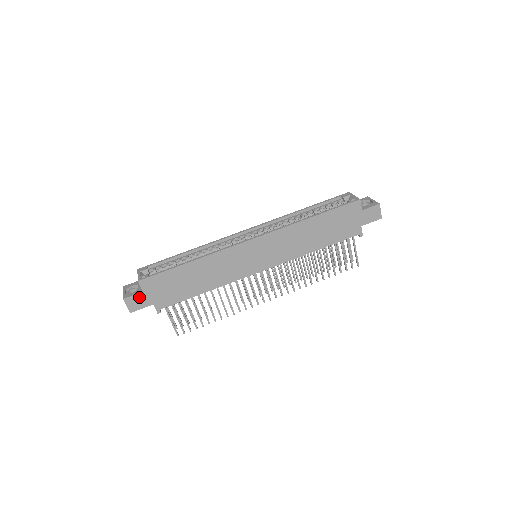
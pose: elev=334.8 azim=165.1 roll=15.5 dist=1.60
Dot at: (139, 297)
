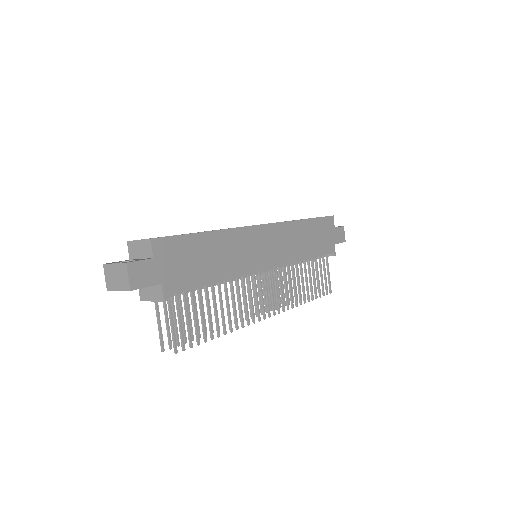
Dot at: (147, 266)
